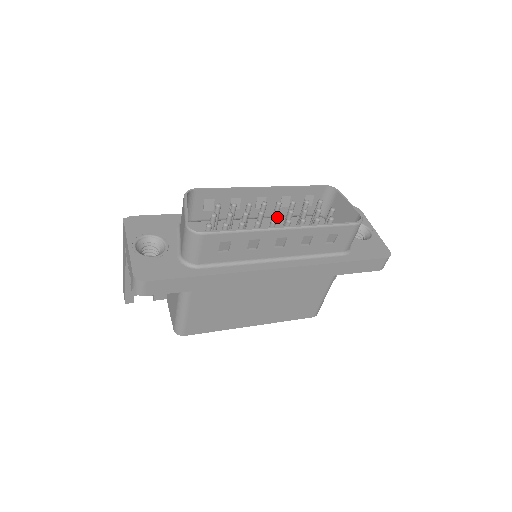
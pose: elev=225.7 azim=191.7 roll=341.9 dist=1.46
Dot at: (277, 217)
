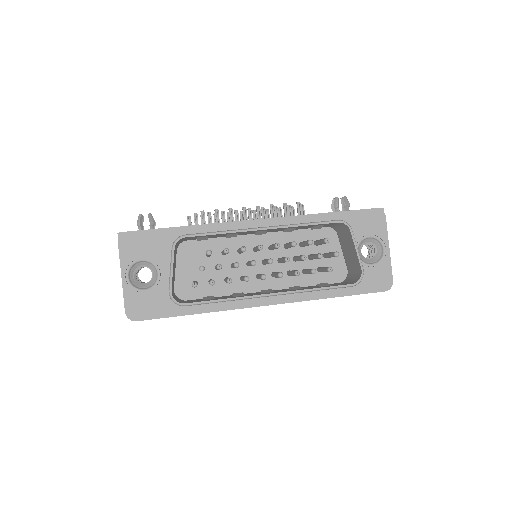
Dot at: occluded
